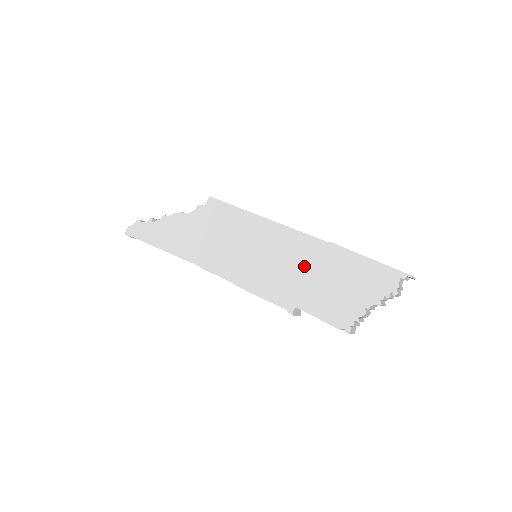
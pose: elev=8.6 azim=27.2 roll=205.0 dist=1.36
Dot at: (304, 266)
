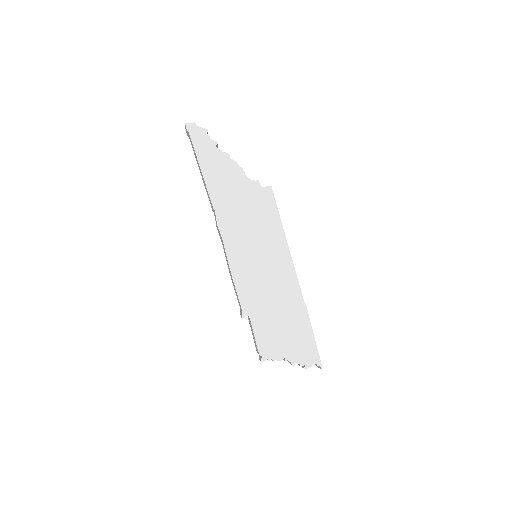
Dot at: (279, 300)
